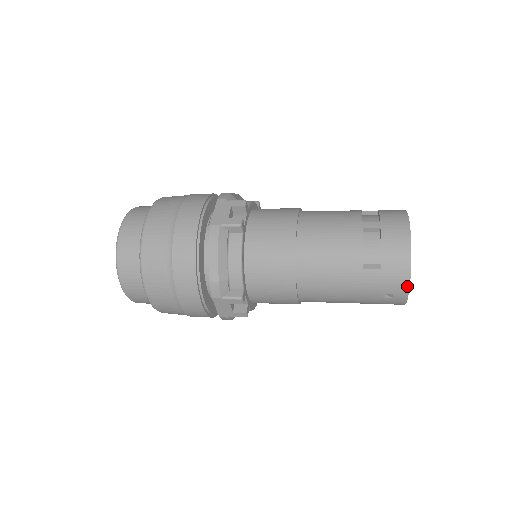
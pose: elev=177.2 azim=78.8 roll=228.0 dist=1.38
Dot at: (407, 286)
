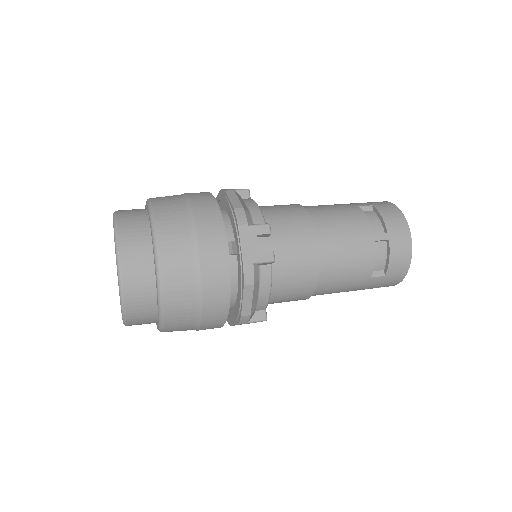
Dot at: (398, 282)
